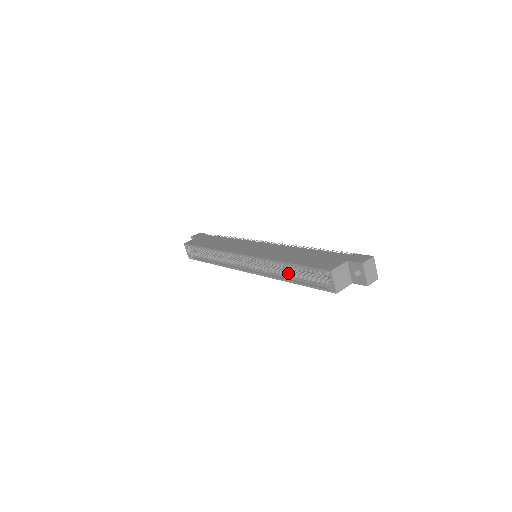
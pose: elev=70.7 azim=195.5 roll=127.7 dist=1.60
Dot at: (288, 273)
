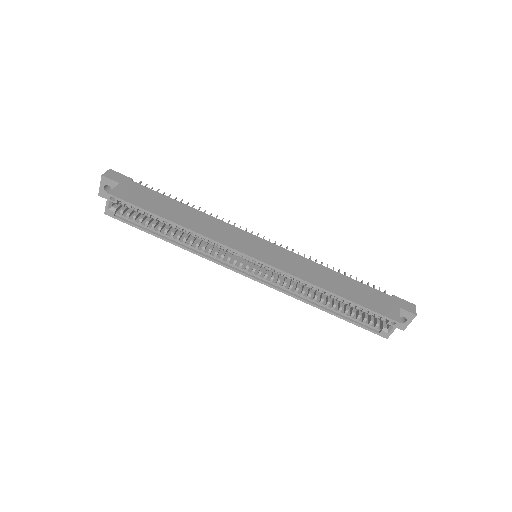
Dot at: (323, 300)
